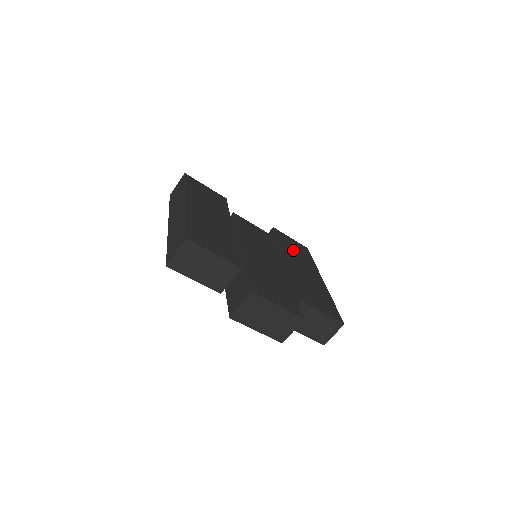
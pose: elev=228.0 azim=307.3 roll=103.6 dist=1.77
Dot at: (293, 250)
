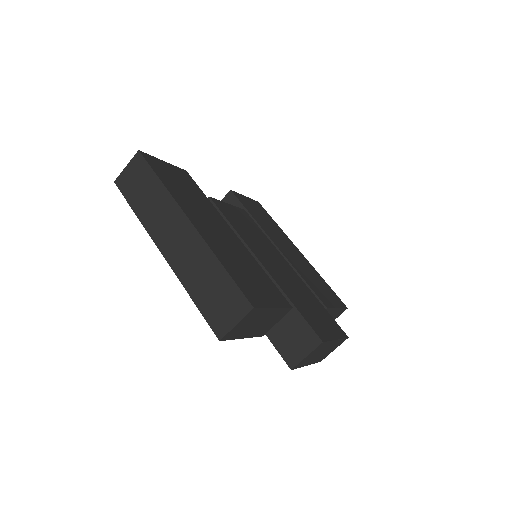
Dot at: (262, 219)
